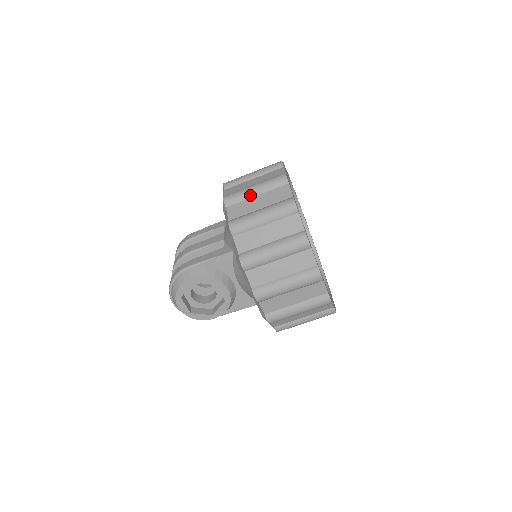
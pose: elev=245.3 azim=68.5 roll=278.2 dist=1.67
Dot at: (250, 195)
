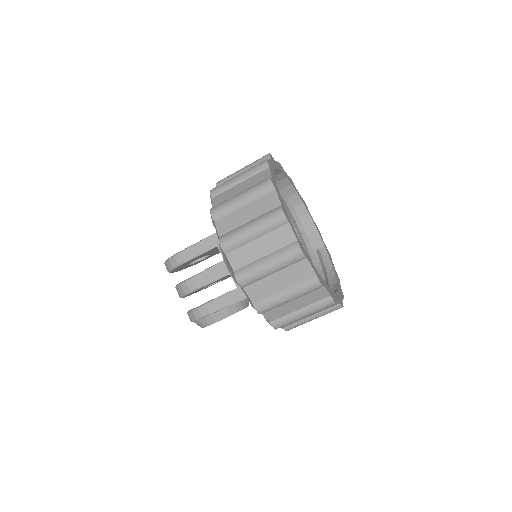
Dot at: (267, 275)
